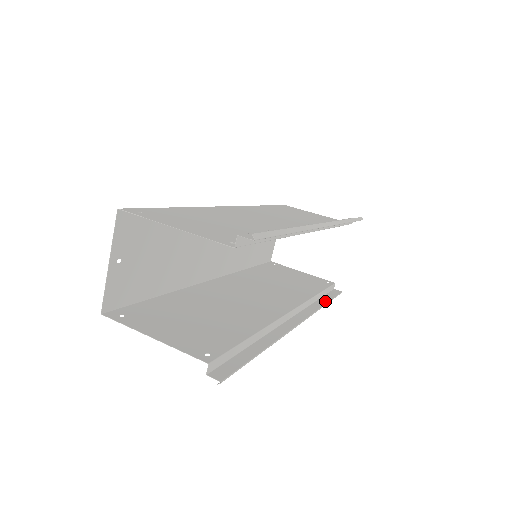
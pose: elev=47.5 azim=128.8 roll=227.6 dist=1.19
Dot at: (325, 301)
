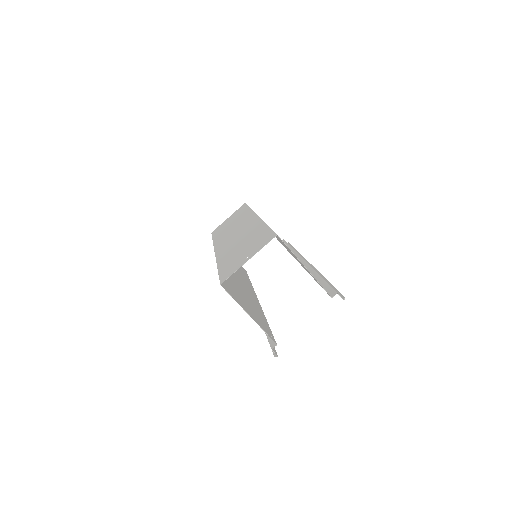
Dot at: occluded
